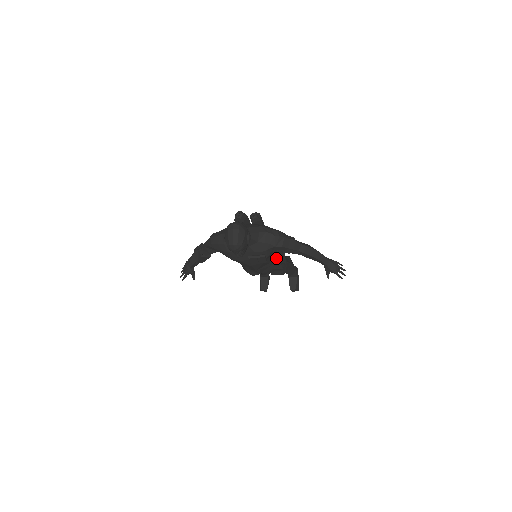
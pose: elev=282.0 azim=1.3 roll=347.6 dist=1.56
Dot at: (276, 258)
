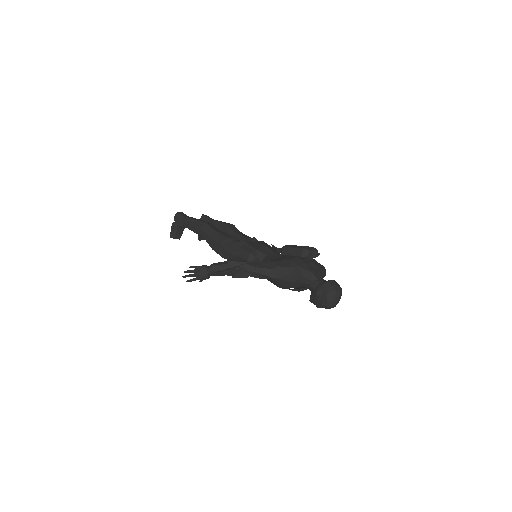
Dot at: occluded
